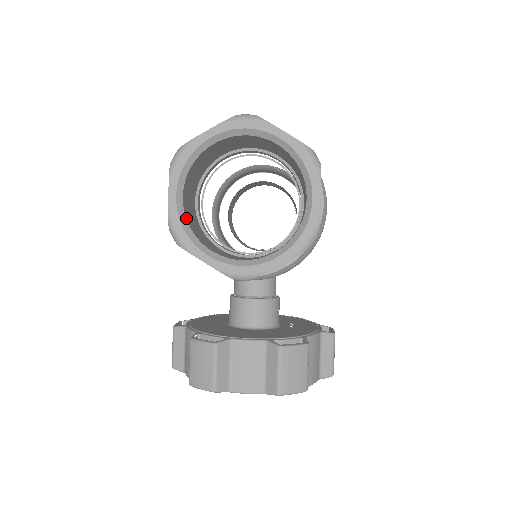
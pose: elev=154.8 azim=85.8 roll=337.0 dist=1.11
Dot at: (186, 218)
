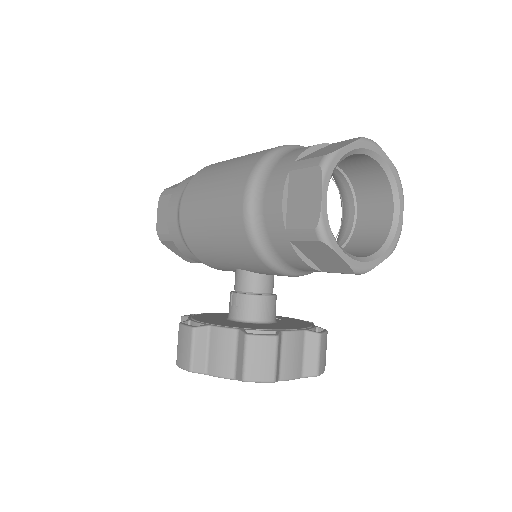
Dot at: (327, 218)
